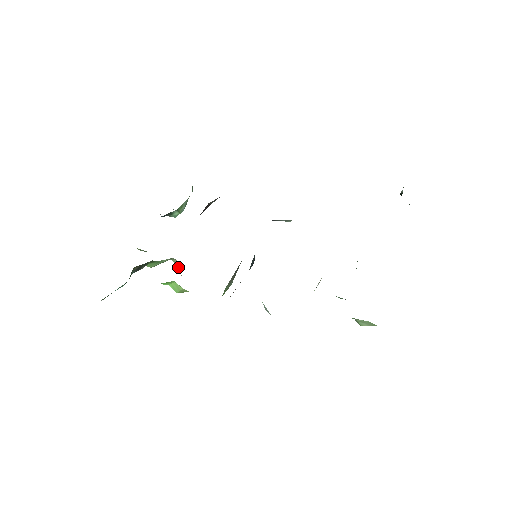
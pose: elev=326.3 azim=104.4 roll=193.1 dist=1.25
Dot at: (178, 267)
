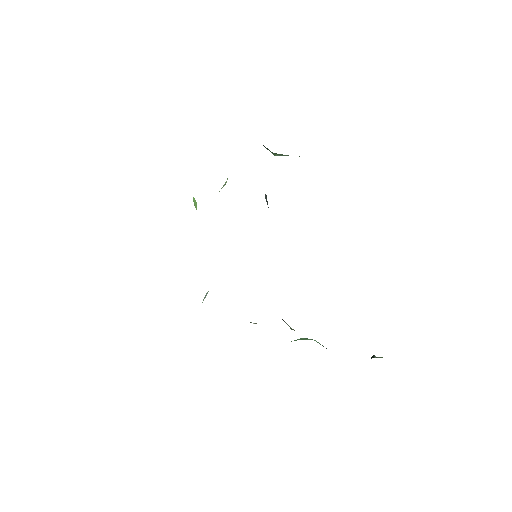
Dot at: (223, 186)
